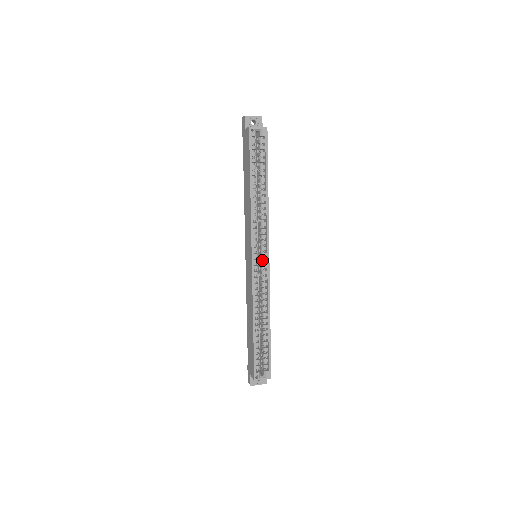
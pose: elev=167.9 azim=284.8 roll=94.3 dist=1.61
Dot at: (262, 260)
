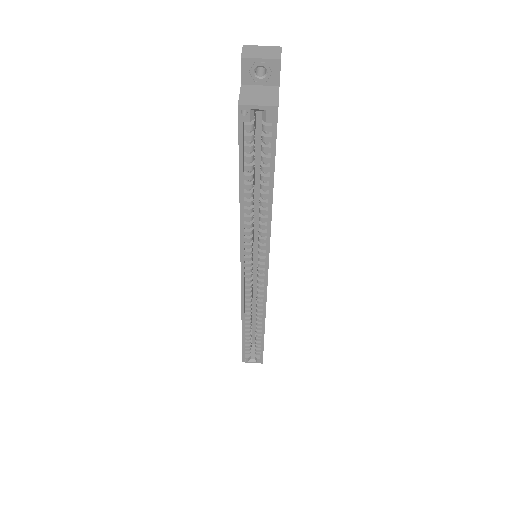
Dot at: (258, 276)
